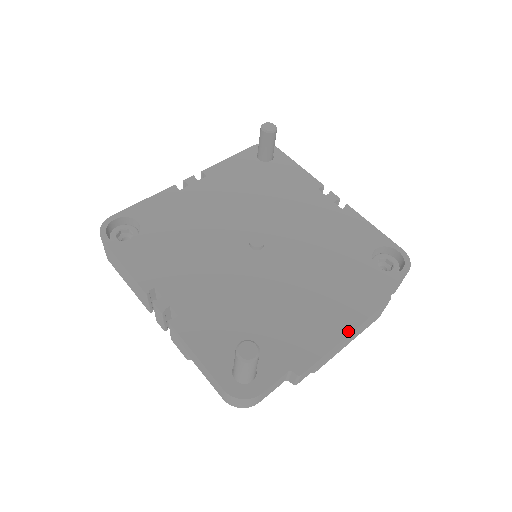
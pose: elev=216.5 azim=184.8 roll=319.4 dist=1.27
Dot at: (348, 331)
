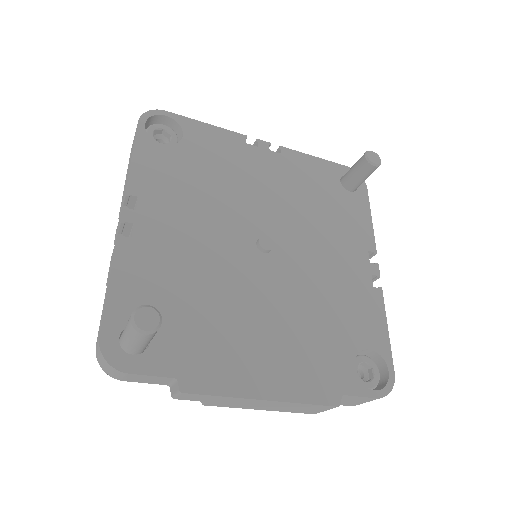
Dot at: (268, 396)
